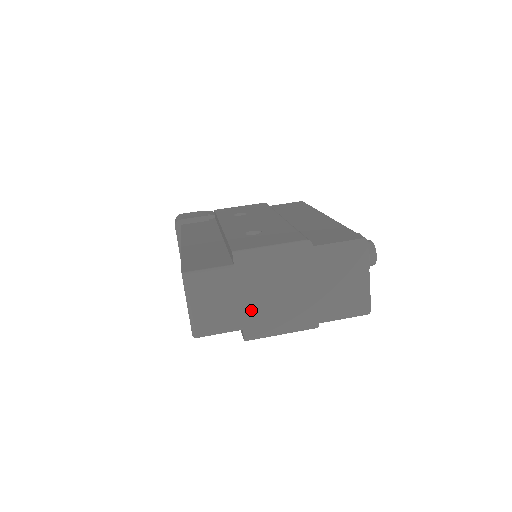
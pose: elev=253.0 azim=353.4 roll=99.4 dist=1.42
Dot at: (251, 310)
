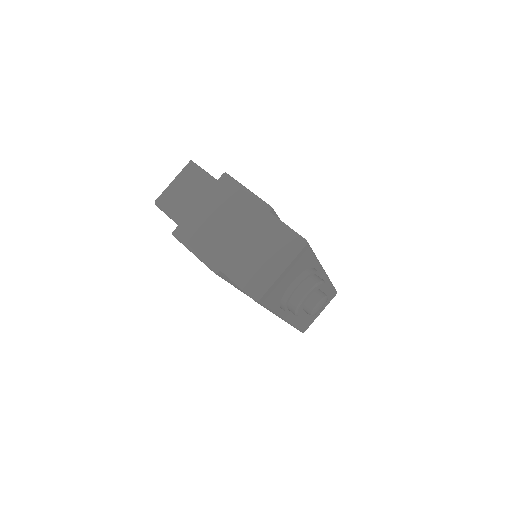
Dot at: (196, 217)
